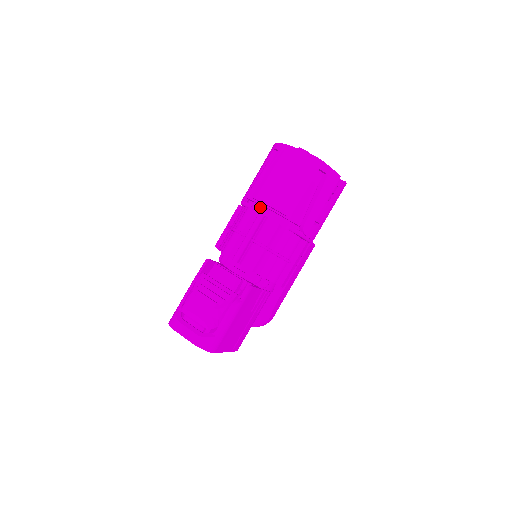
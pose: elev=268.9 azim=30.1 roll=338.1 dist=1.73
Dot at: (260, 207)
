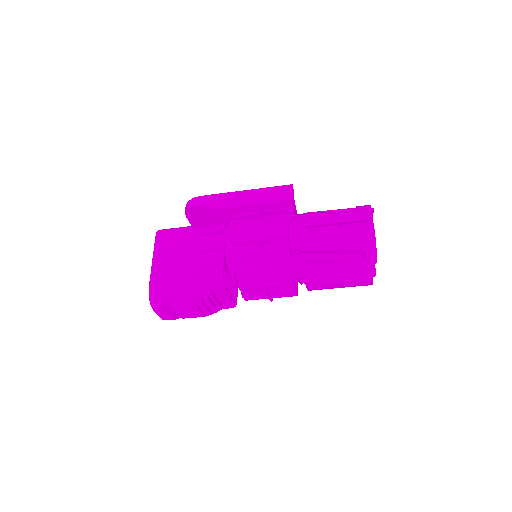
Dot at: (300, 269)
